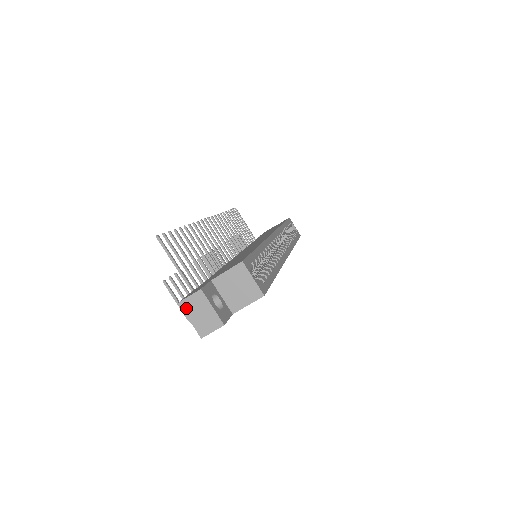
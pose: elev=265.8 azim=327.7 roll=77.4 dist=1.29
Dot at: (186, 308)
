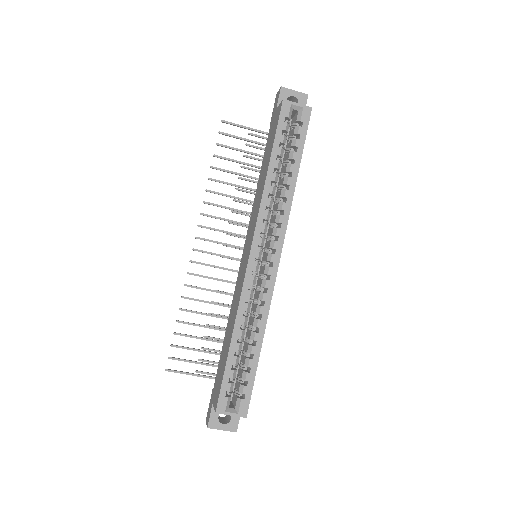
Dot at: occluded
